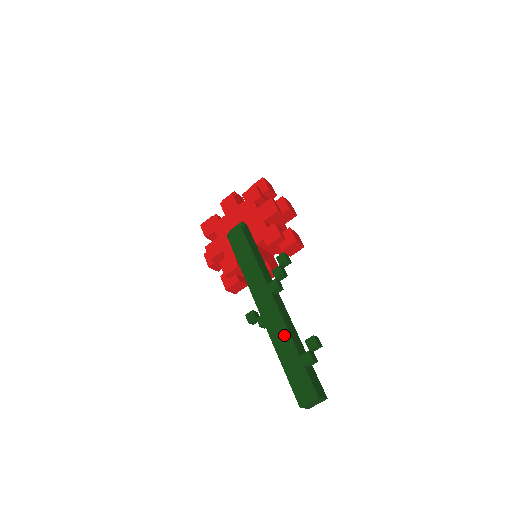
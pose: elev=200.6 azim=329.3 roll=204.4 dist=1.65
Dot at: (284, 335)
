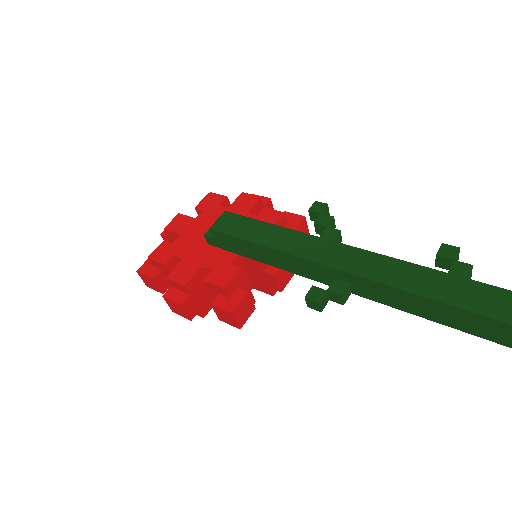
Dot at: (399, 267)
